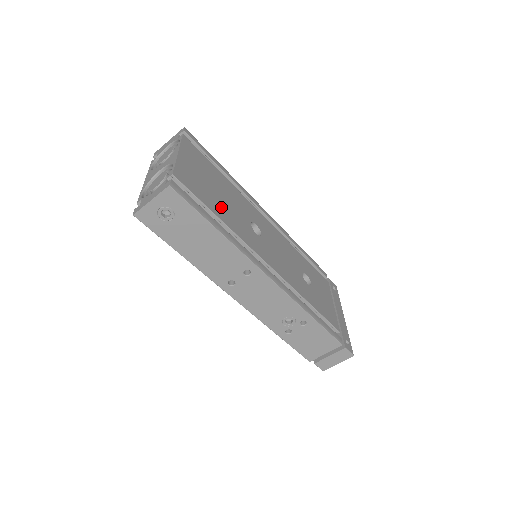
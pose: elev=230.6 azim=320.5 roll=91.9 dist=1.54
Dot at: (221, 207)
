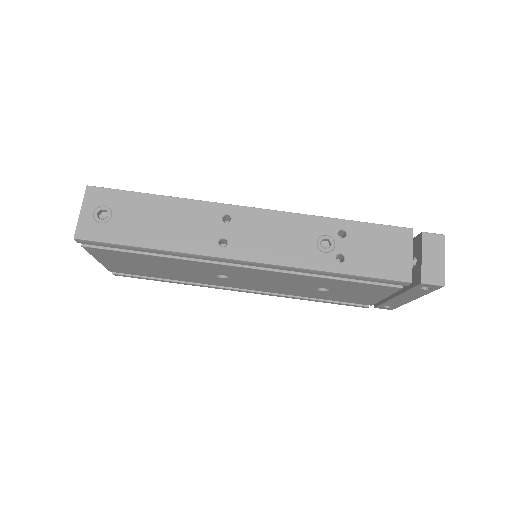
Dot at: occluded
